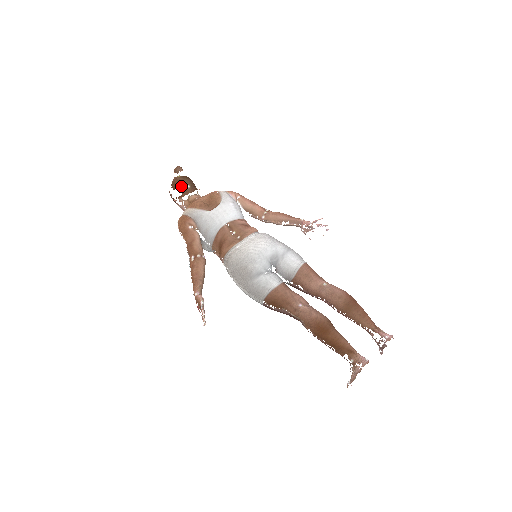
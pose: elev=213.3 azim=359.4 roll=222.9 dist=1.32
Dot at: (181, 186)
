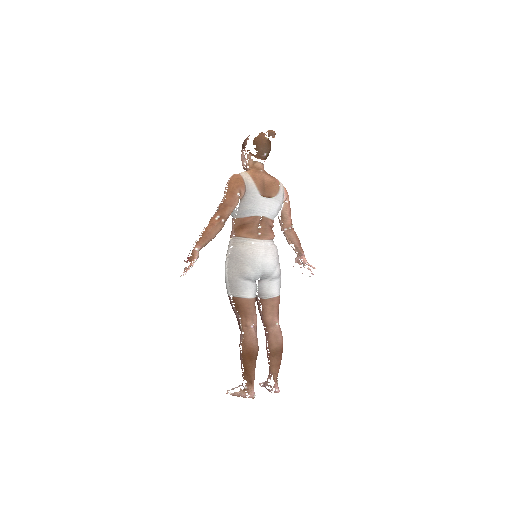
Dot at: (261, 149)
